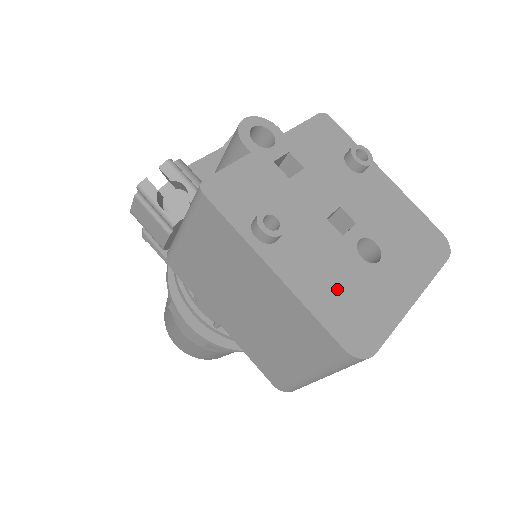
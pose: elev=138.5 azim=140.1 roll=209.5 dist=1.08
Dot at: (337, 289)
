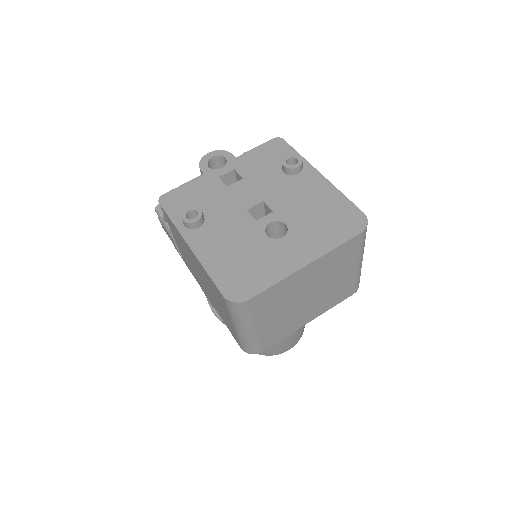
Dot at: (234, 256)
